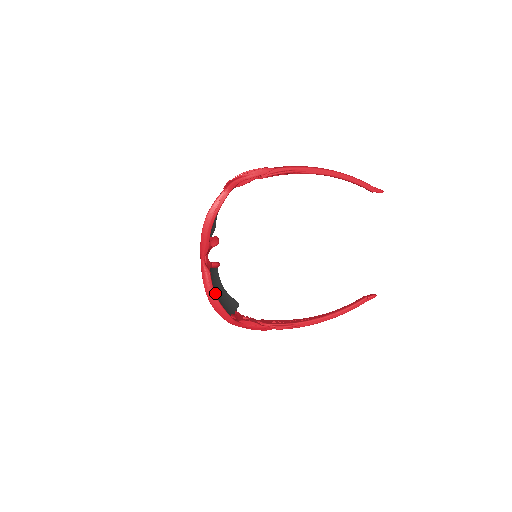
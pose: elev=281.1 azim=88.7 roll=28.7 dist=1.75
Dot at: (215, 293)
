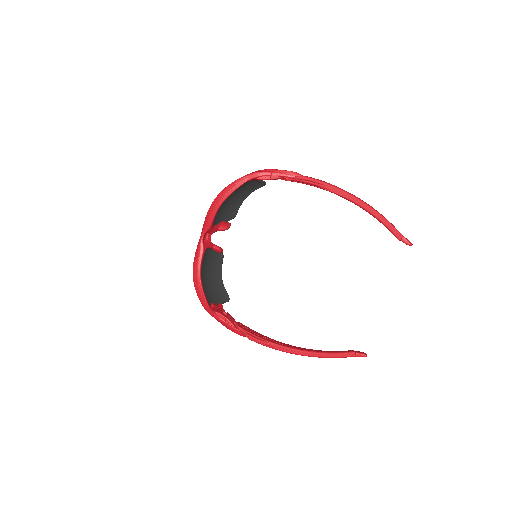
Dot at: (207, 275)
